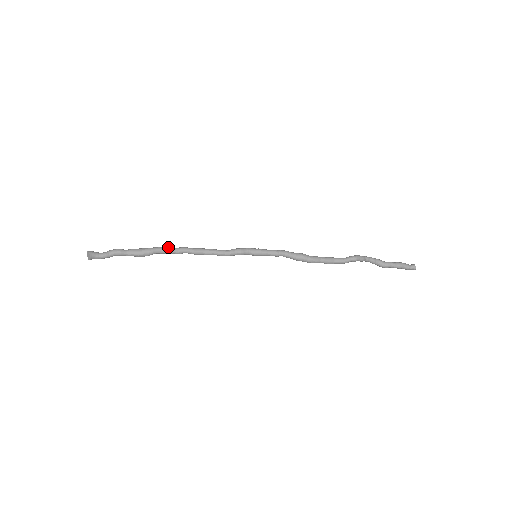
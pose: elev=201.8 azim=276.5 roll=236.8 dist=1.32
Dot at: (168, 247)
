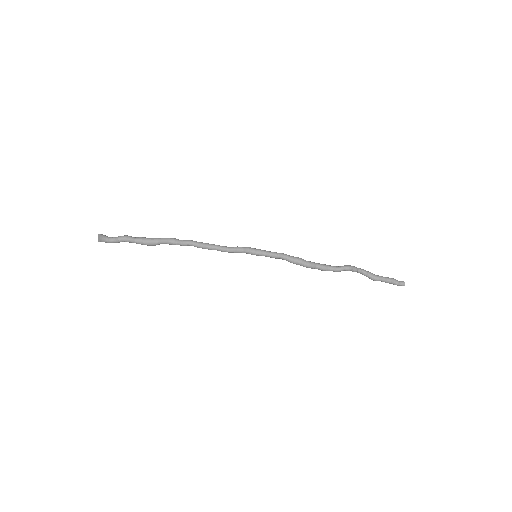
Dot at: (175, 238)
